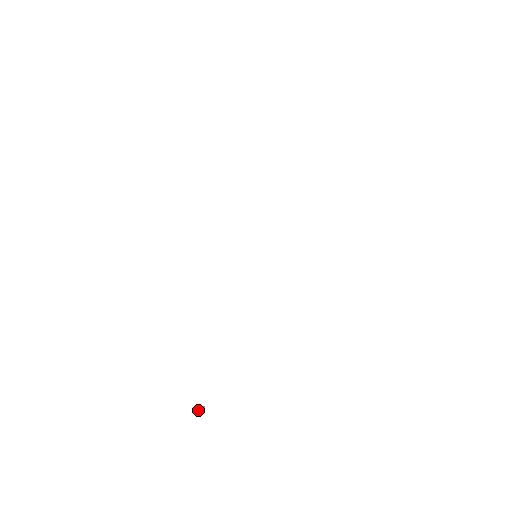
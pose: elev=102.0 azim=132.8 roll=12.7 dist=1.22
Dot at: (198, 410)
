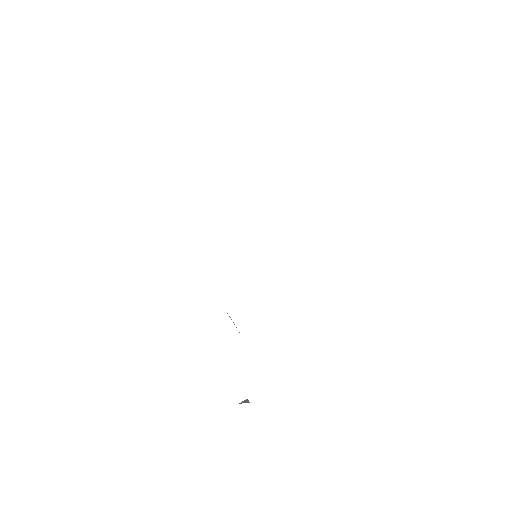
Dot at: (245, 401)
